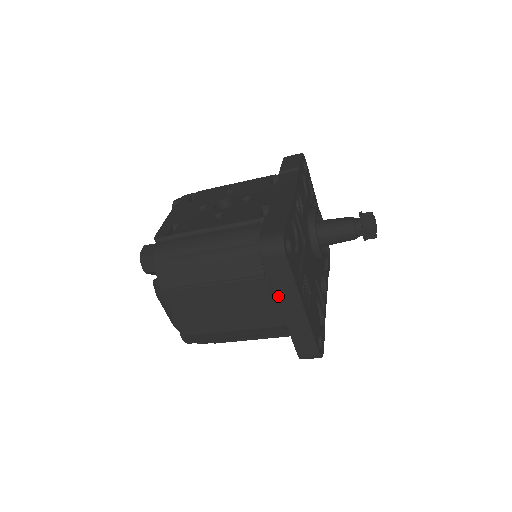
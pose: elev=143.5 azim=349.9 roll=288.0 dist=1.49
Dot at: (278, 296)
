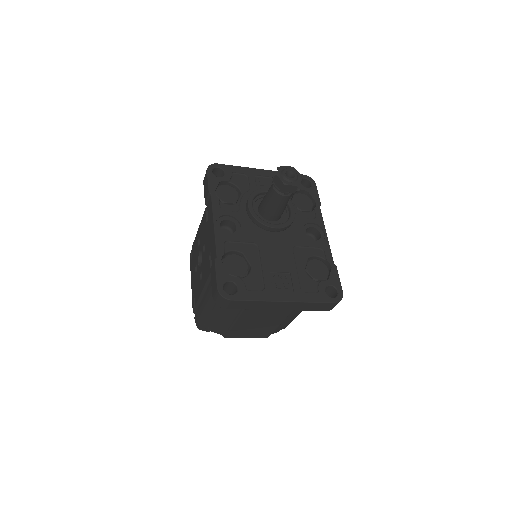
Dot at: (264, 309)
